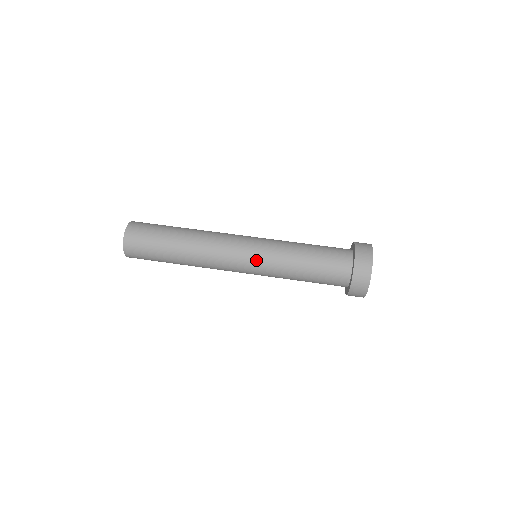
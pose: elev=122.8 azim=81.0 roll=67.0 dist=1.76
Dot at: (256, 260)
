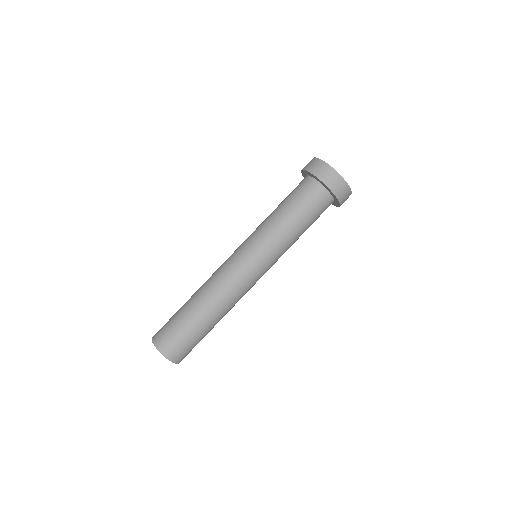
Dot at: (269, 265)
